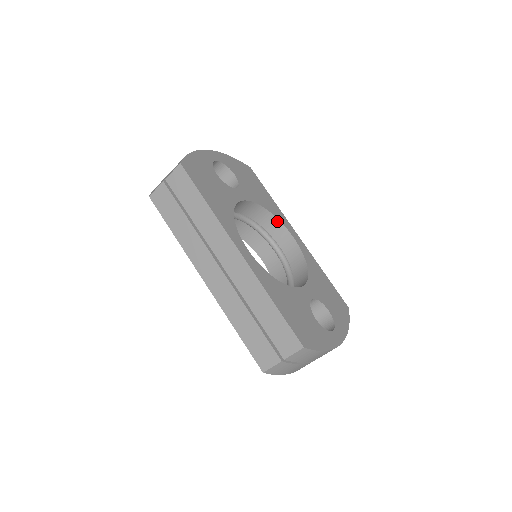
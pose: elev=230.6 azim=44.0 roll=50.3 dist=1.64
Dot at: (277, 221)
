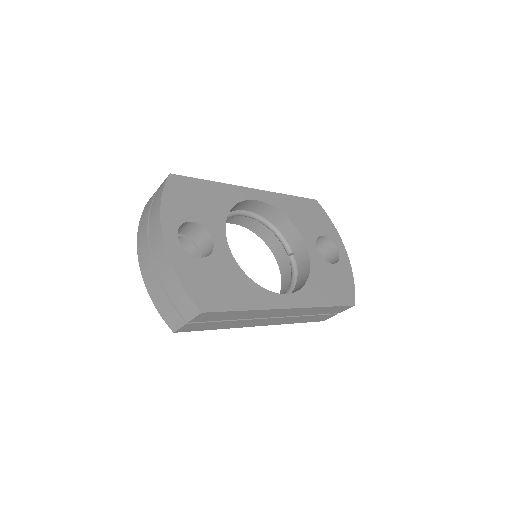
Dot at: (238, 204)
